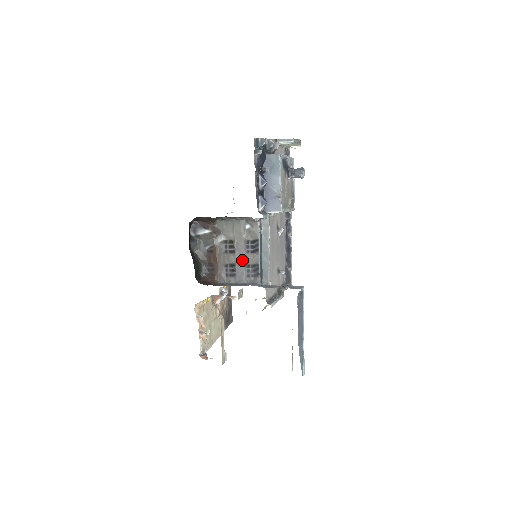
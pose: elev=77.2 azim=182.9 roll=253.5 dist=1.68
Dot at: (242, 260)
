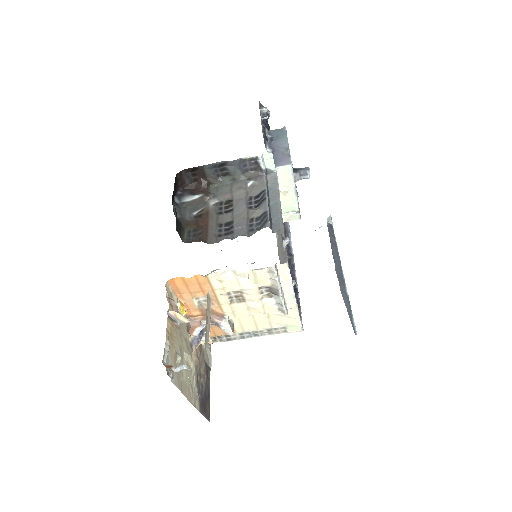
Dot at: (243, 215)
